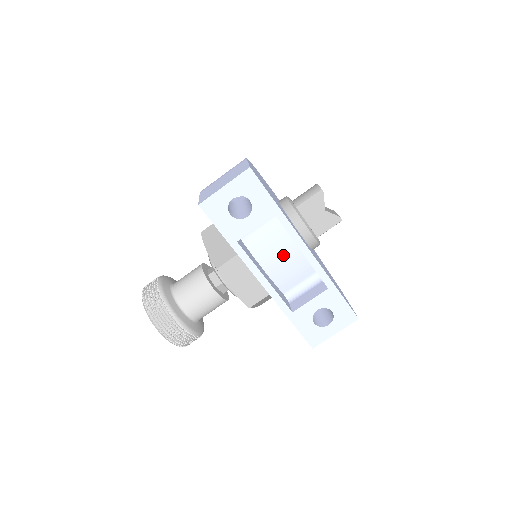
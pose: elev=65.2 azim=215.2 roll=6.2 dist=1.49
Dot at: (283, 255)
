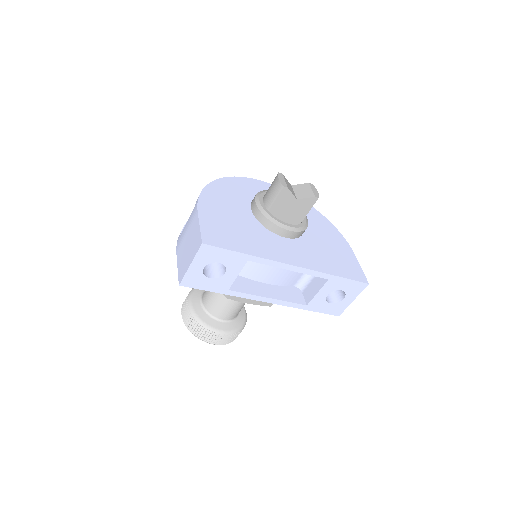
Dot at: (276, 267)
